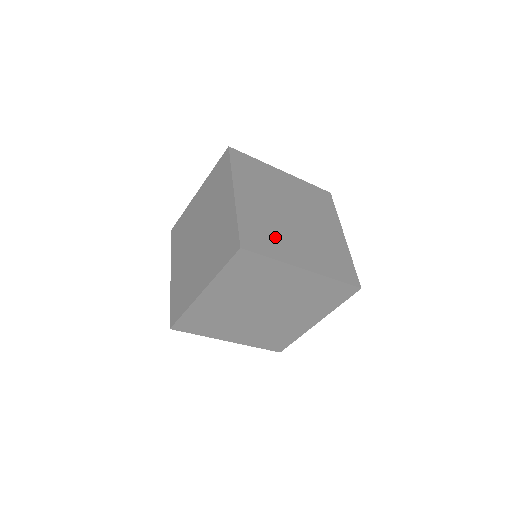
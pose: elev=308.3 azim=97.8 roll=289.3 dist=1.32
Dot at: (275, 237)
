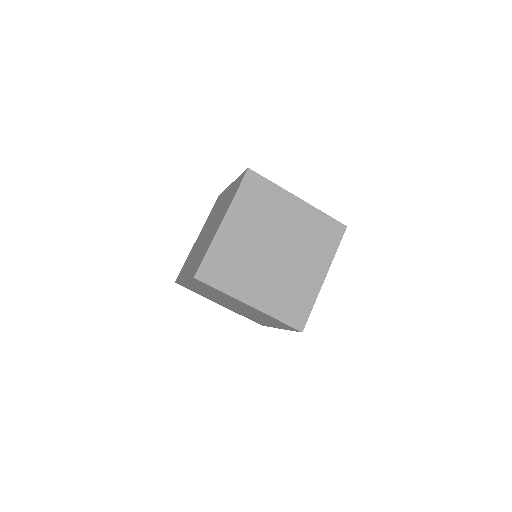
Dot at: occluded
